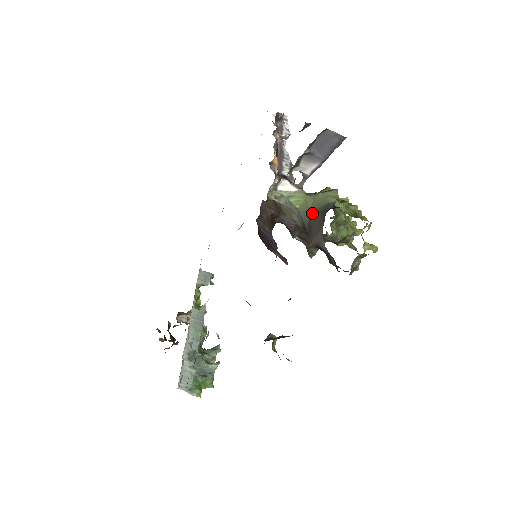
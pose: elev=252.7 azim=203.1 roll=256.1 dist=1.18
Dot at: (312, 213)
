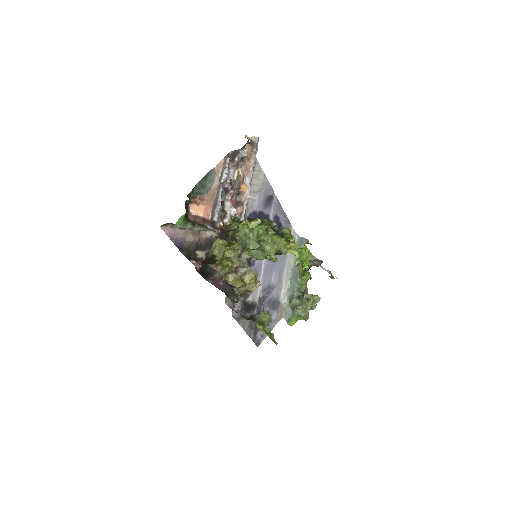
Dot at: occluded
